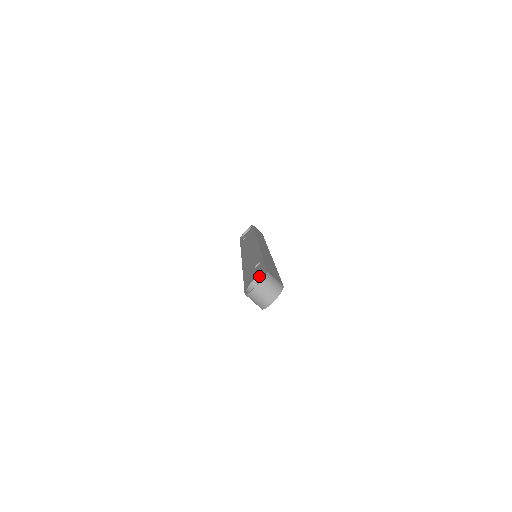
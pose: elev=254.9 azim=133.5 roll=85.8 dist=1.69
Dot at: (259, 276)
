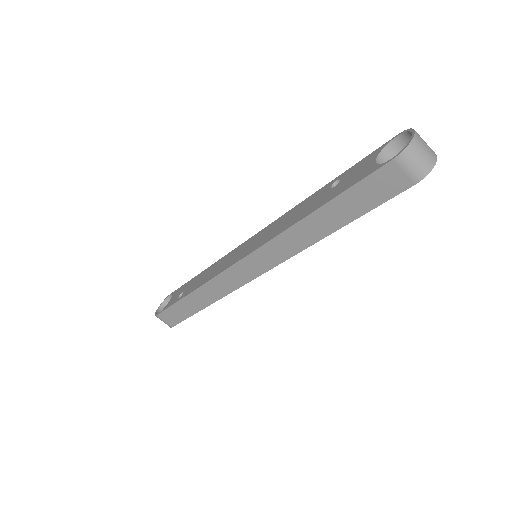
Dot at: (379, 157)
